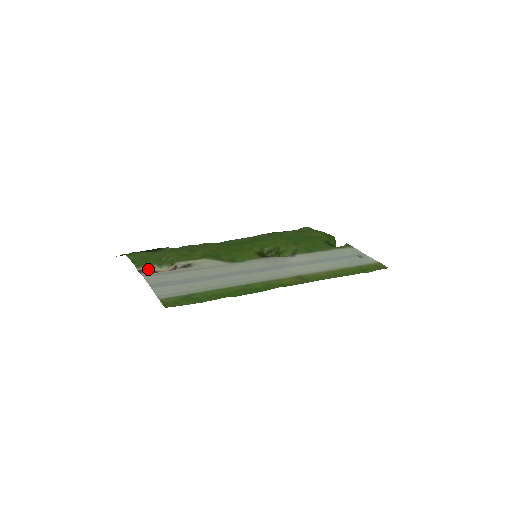
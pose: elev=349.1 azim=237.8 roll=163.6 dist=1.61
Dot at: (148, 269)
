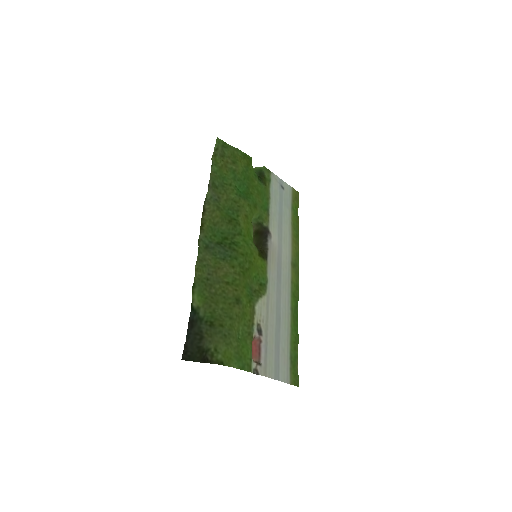
Dot at: (256, 364)
